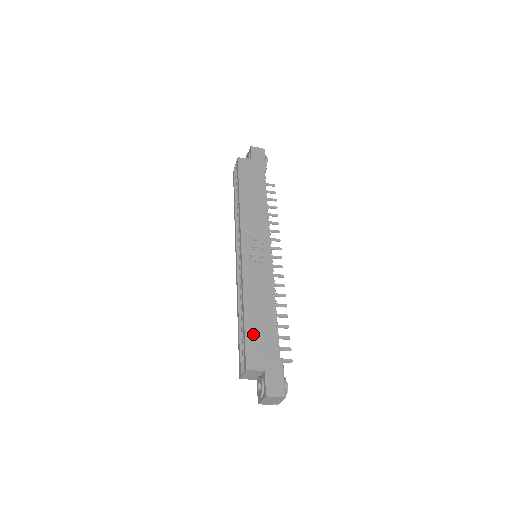
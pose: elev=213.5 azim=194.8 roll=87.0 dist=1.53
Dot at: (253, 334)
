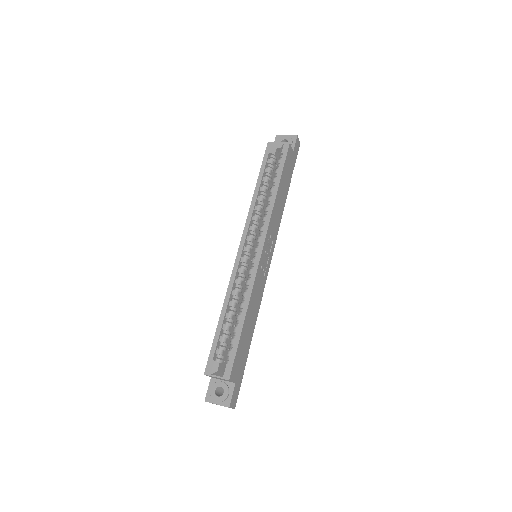
Dot at: (242, 345)
